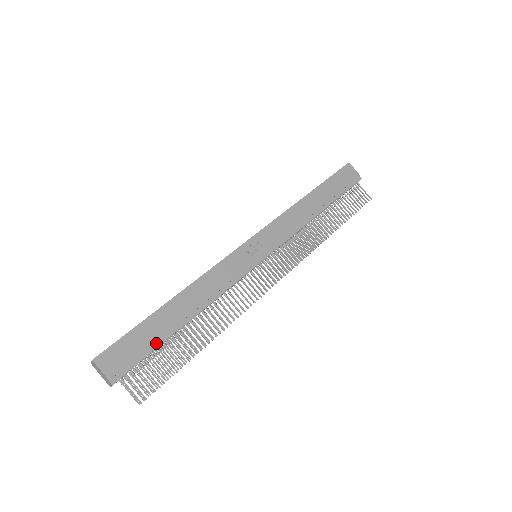
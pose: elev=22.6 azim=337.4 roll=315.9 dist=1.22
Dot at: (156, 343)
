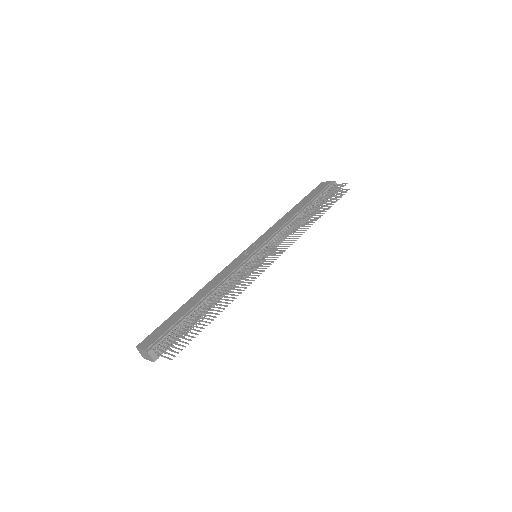
Dot at: (178, 322)
